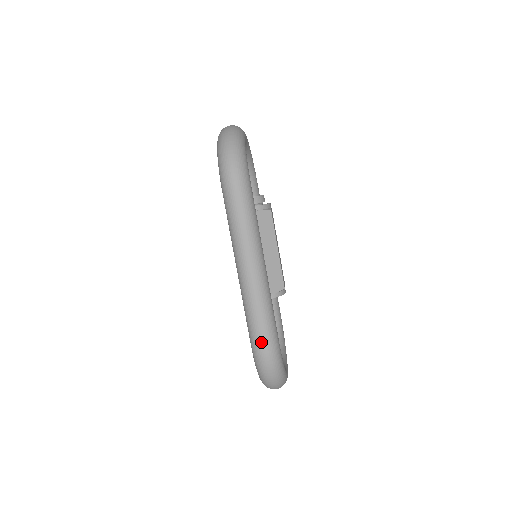
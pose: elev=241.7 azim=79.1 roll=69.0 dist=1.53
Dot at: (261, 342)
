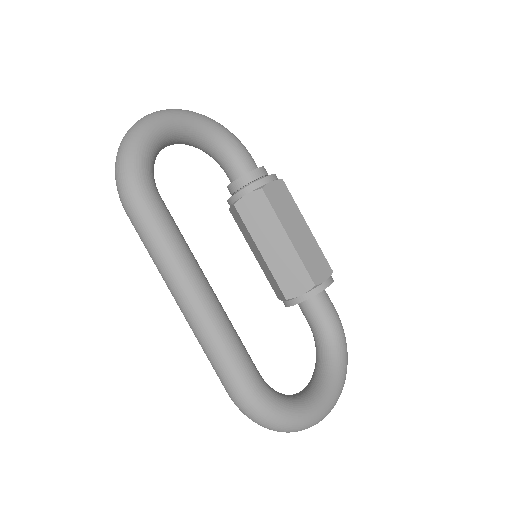
Dot at: (226, 388)
